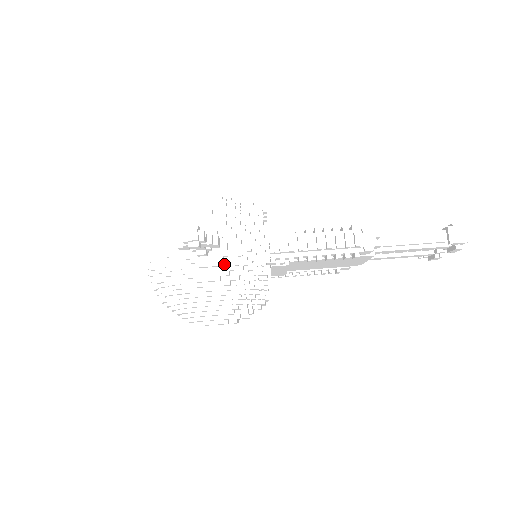
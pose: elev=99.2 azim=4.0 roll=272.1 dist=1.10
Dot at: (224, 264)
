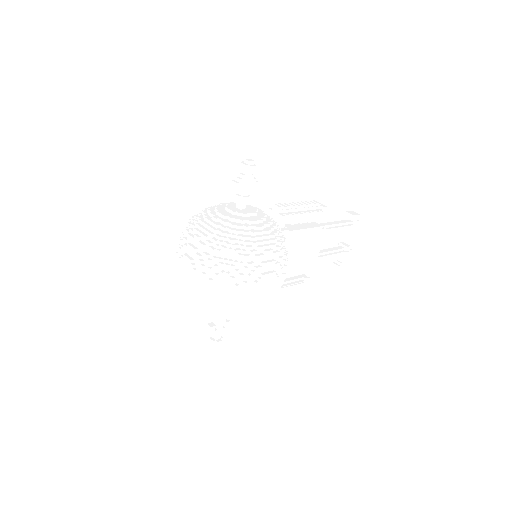
Dot at: (258, 215)
